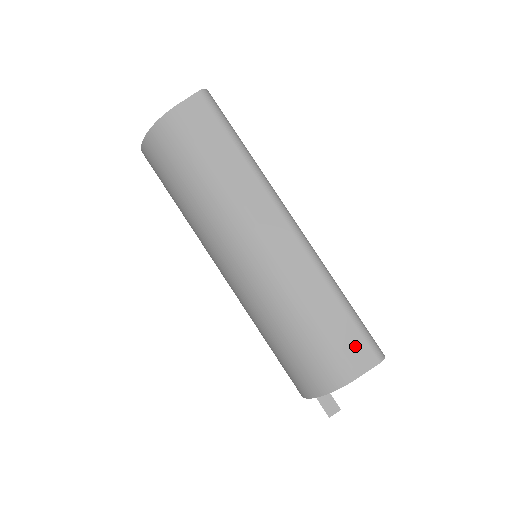
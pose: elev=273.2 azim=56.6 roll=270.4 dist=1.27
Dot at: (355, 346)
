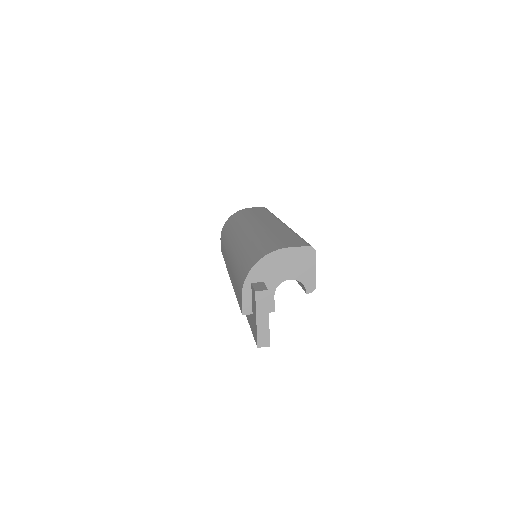
Dot at: (294, 242)
